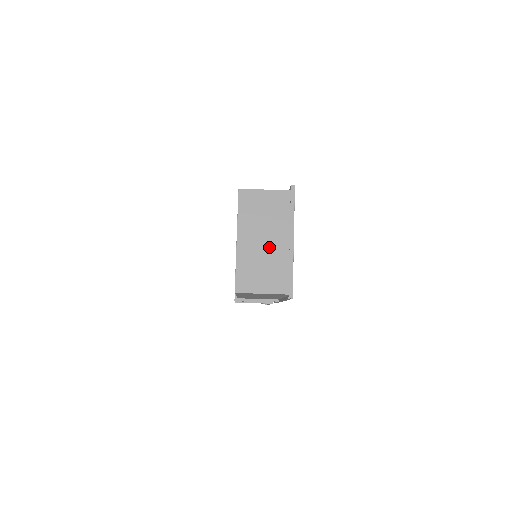
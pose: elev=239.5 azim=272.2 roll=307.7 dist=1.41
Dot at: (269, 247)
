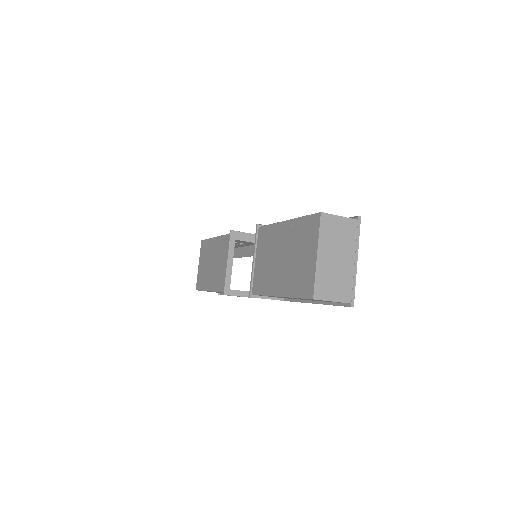
Dot at: (339, 264)
